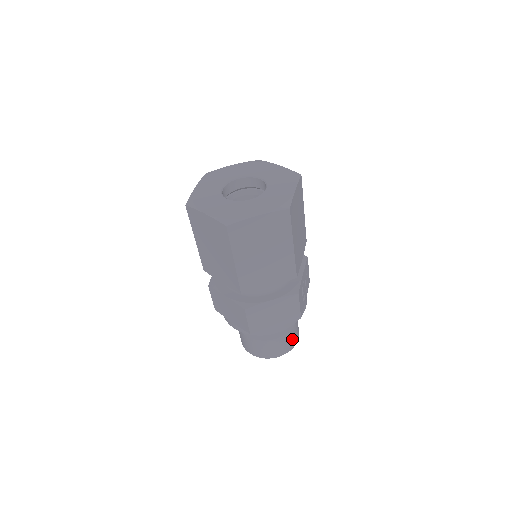
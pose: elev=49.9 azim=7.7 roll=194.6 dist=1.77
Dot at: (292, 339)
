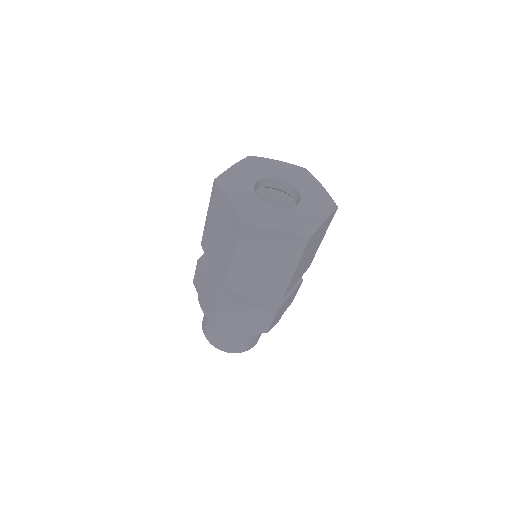
Dot at: occluded
